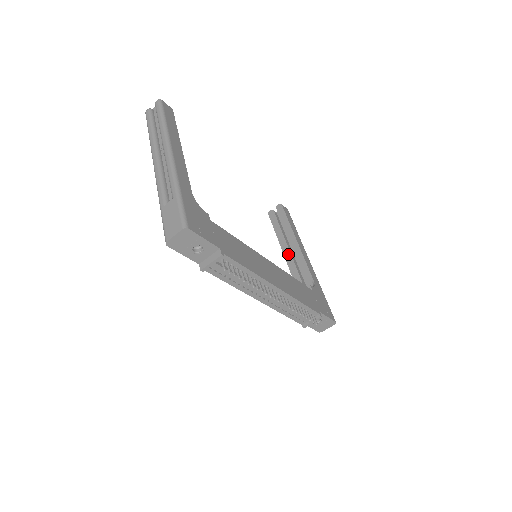
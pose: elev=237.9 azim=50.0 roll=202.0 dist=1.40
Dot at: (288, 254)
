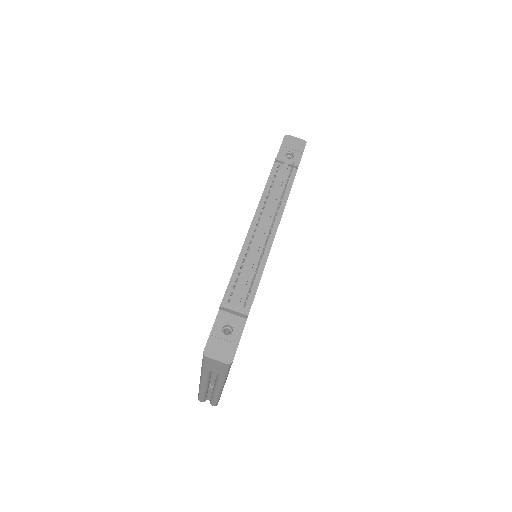
Dot at: occluded
